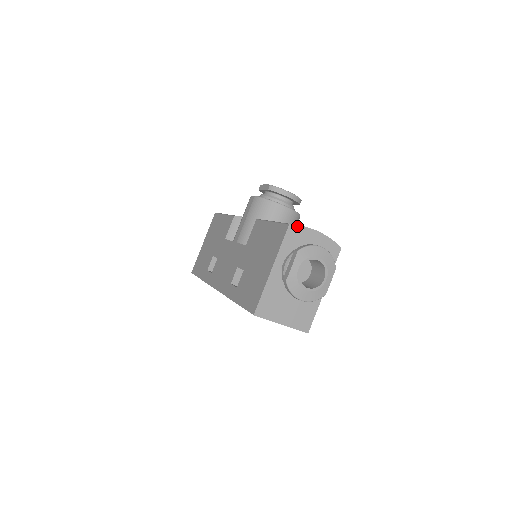
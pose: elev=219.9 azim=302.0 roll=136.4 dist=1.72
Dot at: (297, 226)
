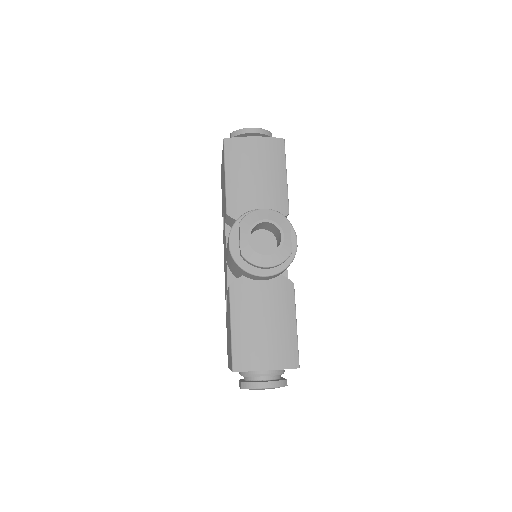
Dot at: (241, 371)
